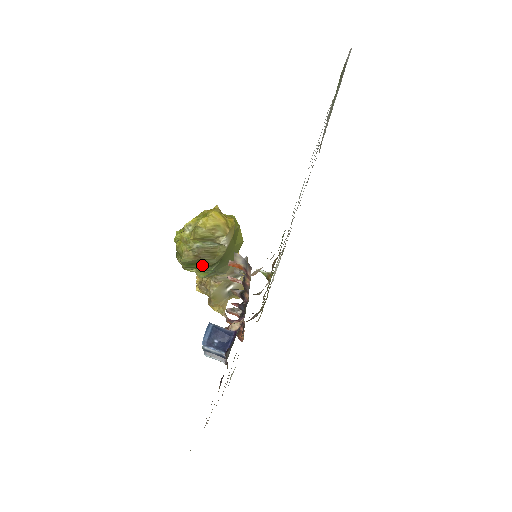
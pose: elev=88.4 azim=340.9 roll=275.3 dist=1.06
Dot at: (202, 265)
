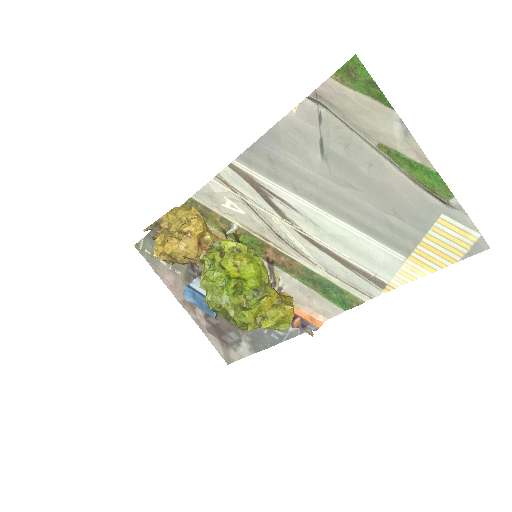
Dot at: occluded
